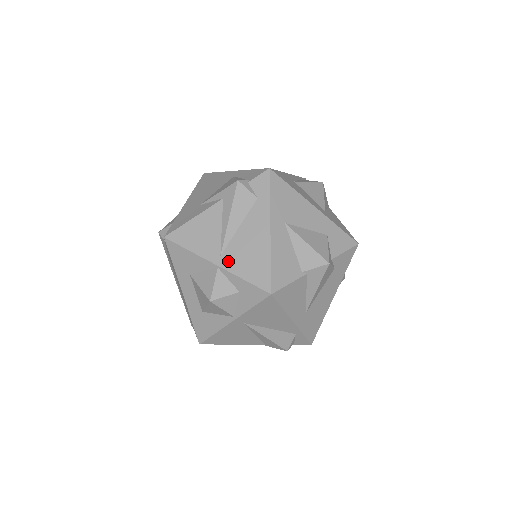
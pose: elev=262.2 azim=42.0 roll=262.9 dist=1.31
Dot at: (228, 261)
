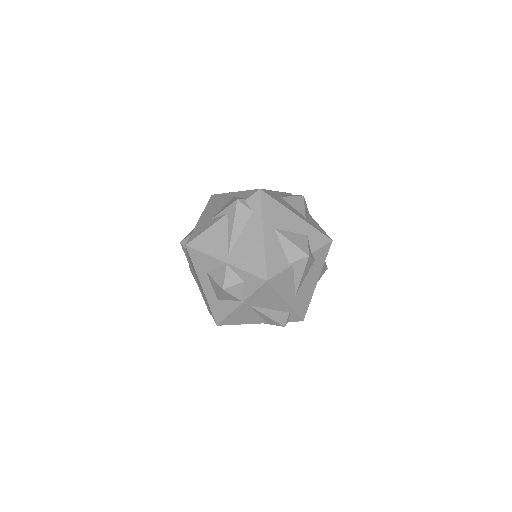
Dot at: (234, 259)
